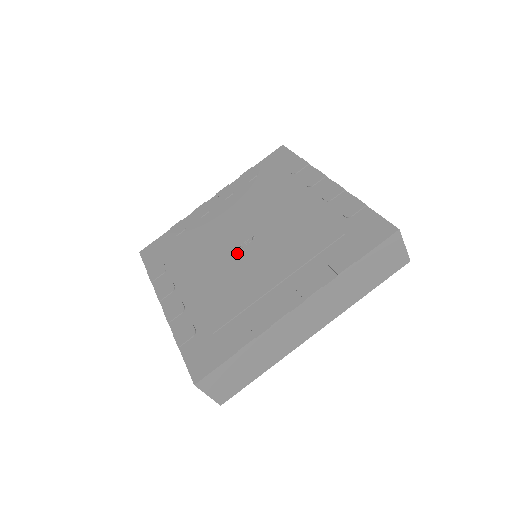
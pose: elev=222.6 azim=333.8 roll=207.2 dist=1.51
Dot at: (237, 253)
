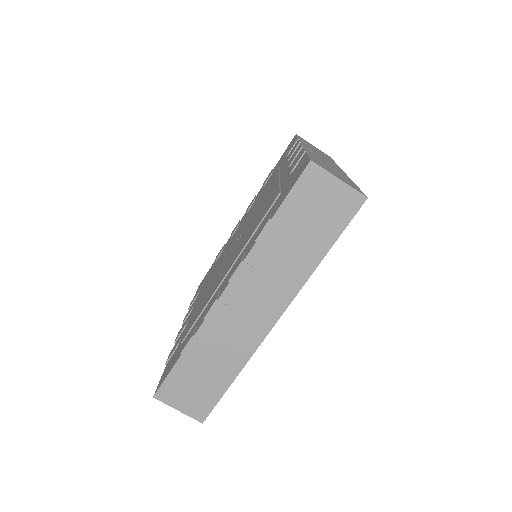
Dot at: (226, 257)
